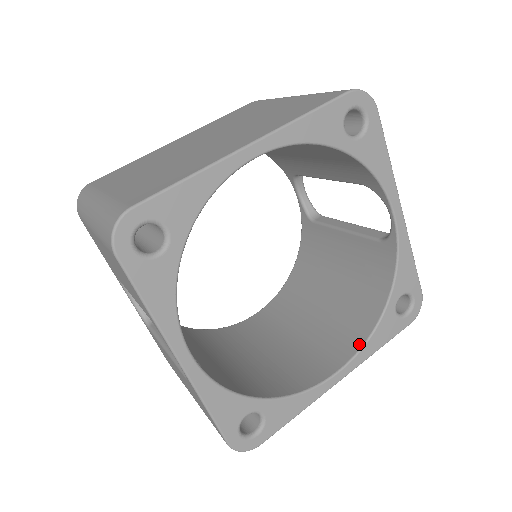
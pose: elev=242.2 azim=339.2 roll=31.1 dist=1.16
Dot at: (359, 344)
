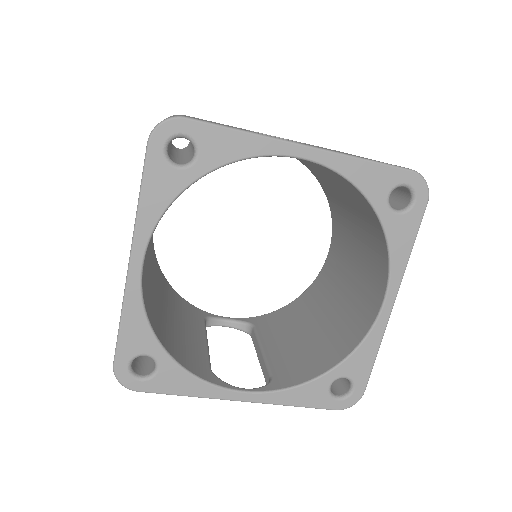
Dot at: (386, 265)
